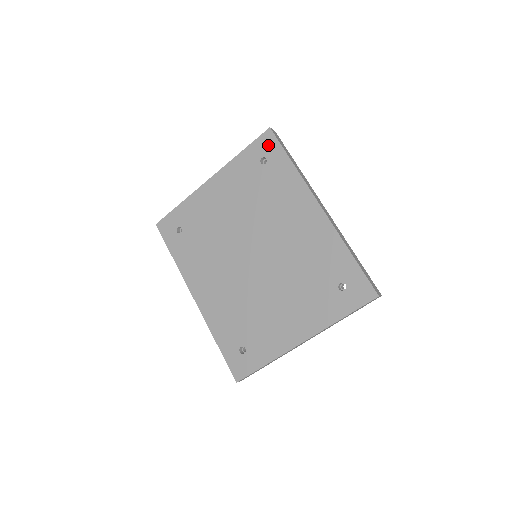
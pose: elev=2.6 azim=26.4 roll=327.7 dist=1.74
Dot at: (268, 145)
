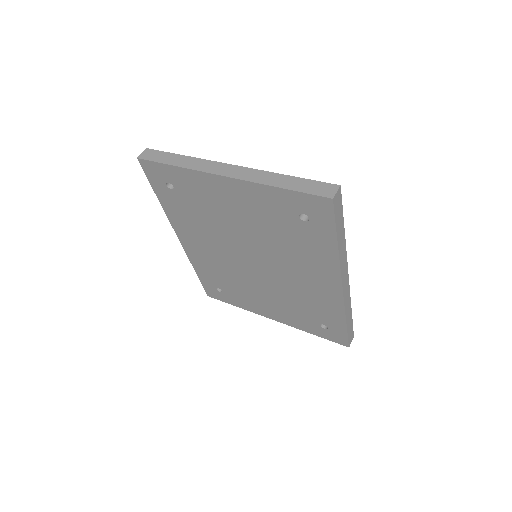
Dot at: (319, 211)
